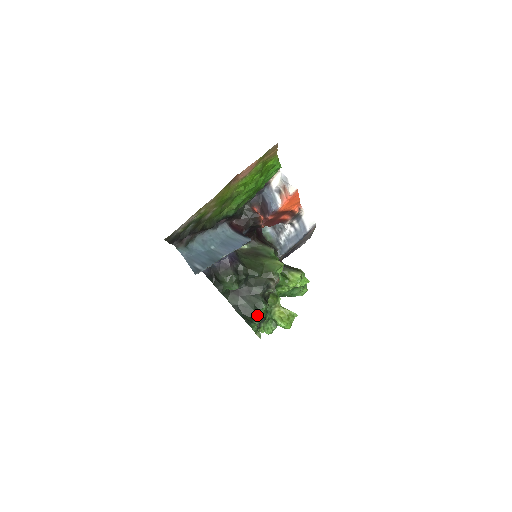
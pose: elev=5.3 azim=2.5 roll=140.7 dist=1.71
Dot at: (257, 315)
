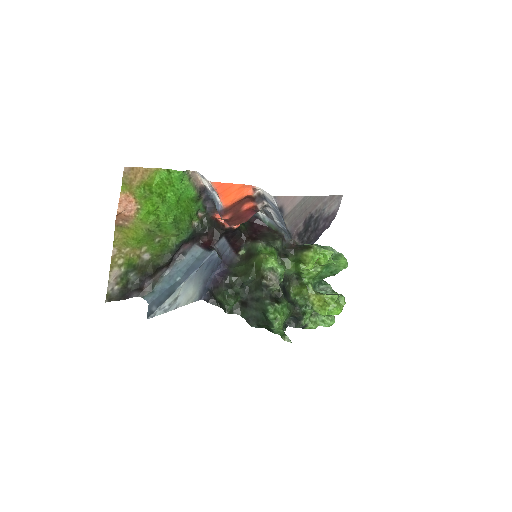
Dot at: (269, 320)
